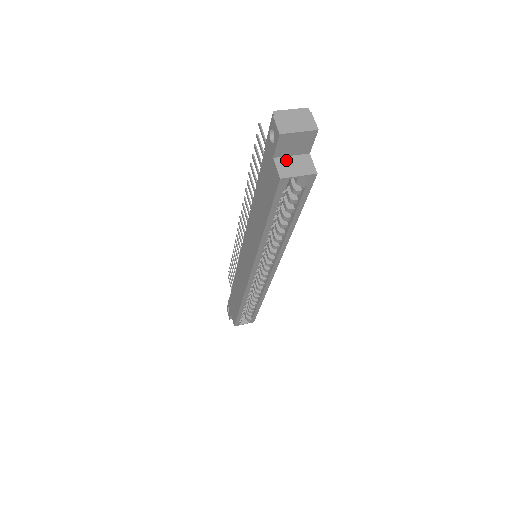
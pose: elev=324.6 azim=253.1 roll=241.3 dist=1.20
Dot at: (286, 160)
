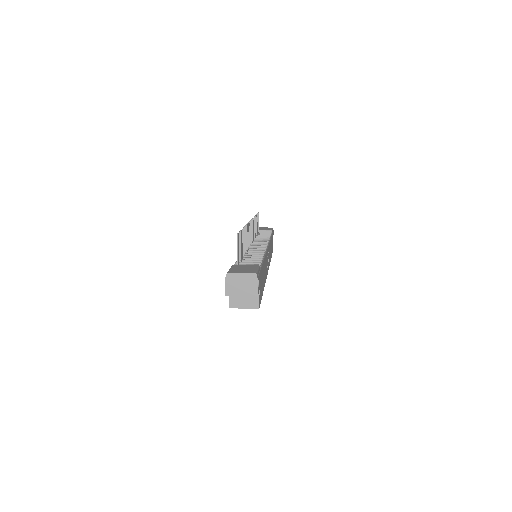
Dot at: occluded
